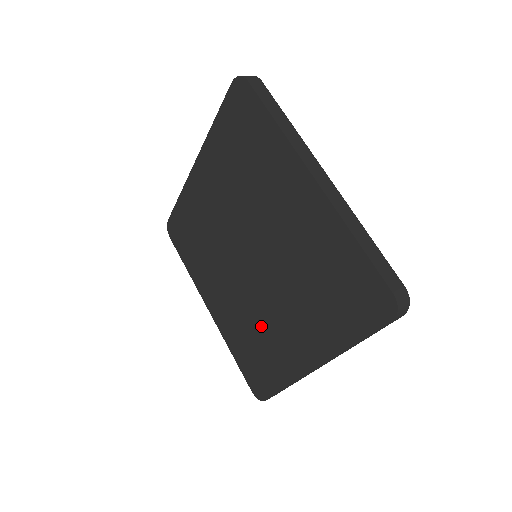
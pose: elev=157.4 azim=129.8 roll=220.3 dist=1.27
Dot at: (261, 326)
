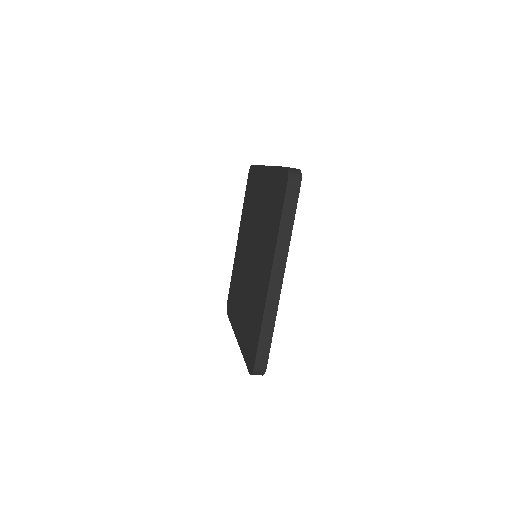
Dot at: (253, 297)
